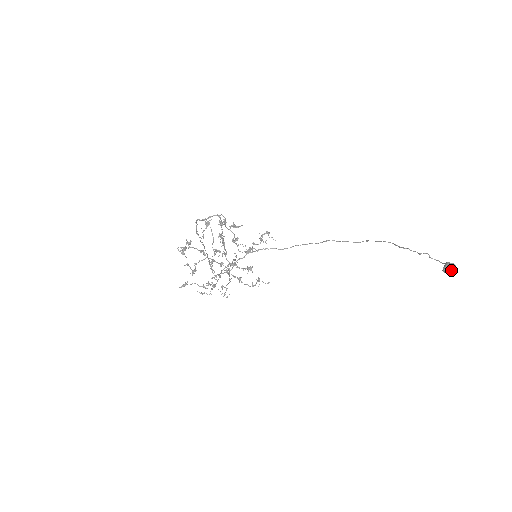
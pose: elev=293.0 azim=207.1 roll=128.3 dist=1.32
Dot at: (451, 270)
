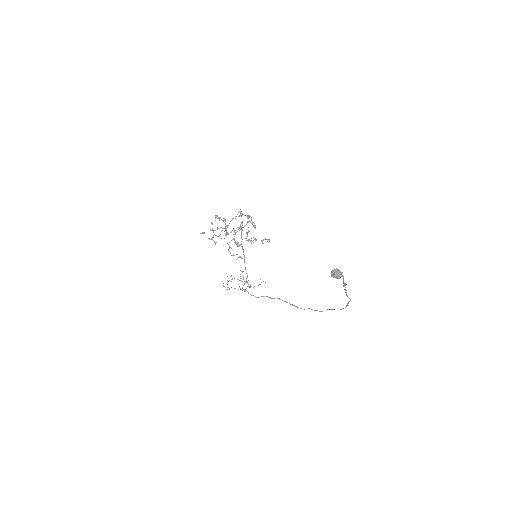
Dot at: (335, 273)
